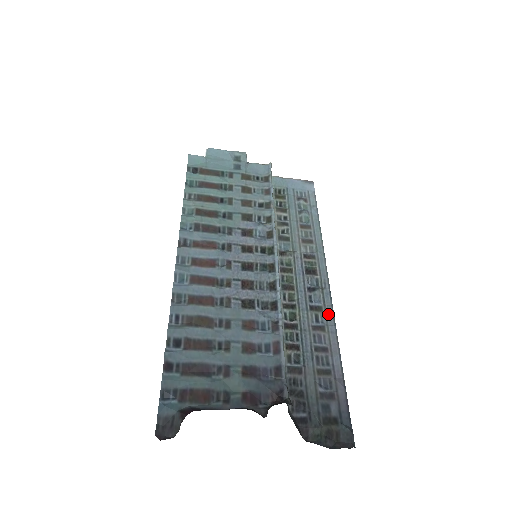
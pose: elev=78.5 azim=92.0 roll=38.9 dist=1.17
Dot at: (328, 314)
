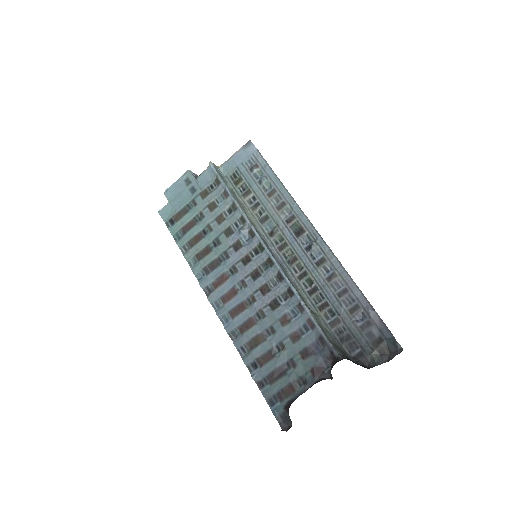
Dot at: (331, 260)
